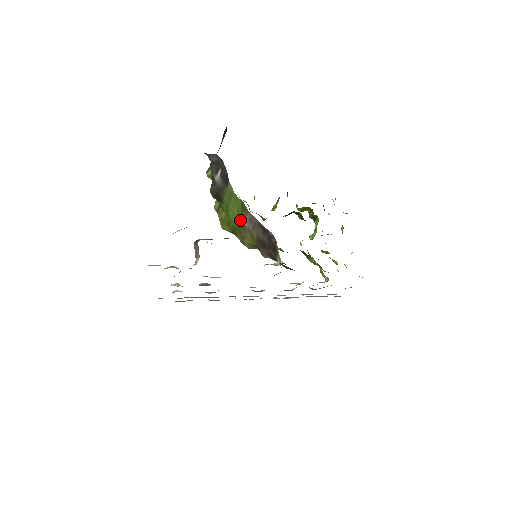
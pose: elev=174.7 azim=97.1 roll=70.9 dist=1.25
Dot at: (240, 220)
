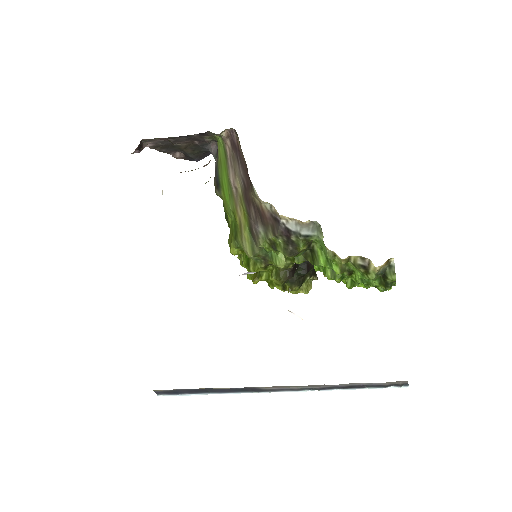
Dot at: (229, 183)
